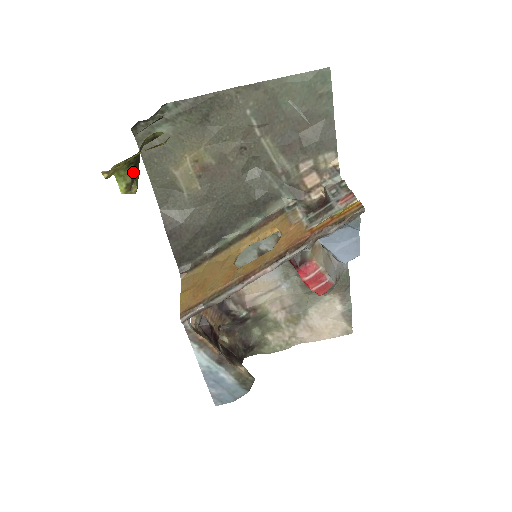
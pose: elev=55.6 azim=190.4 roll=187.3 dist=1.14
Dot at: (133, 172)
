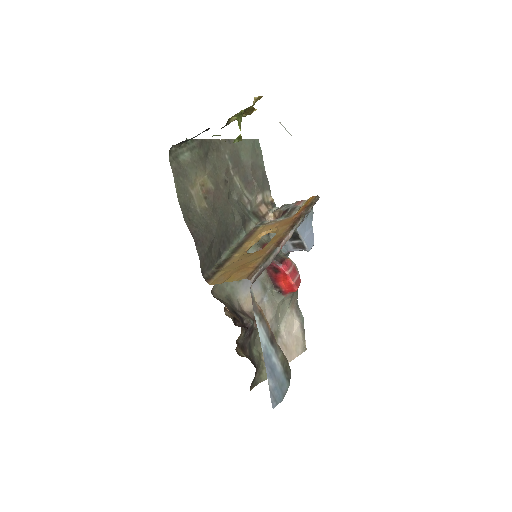
Dot at: (240, 126)
